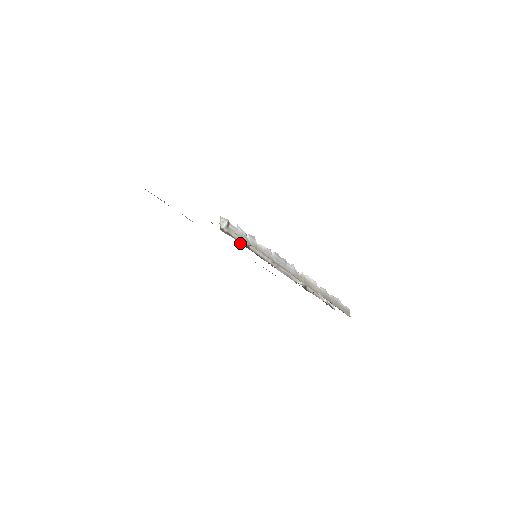
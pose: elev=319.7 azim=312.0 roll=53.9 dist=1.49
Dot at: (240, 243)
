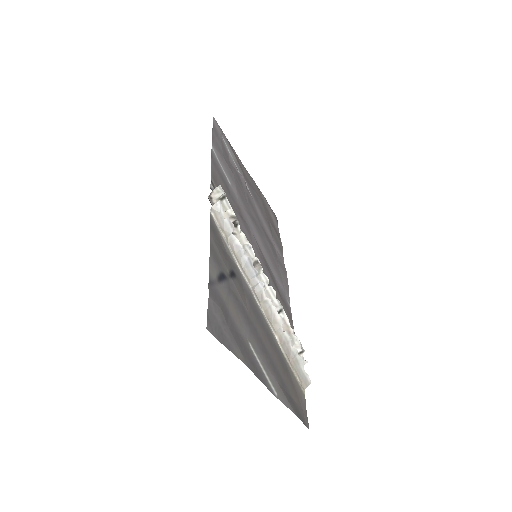
Dot at: occluded
